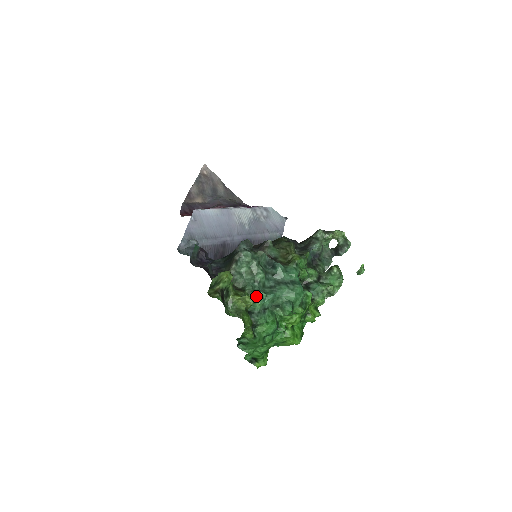
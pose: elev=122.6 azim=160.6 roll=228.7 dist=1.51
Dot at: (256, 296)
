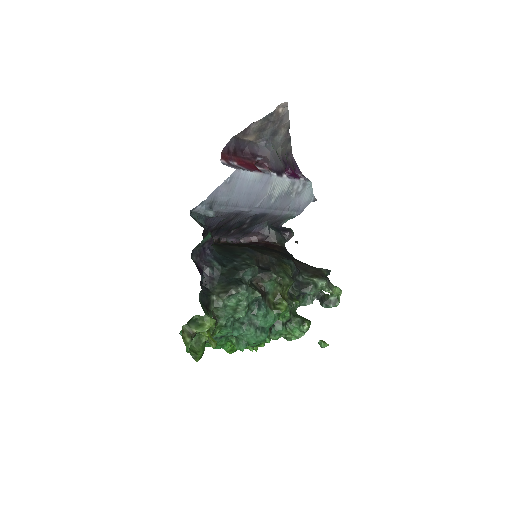
Dot at: (224, 329)
